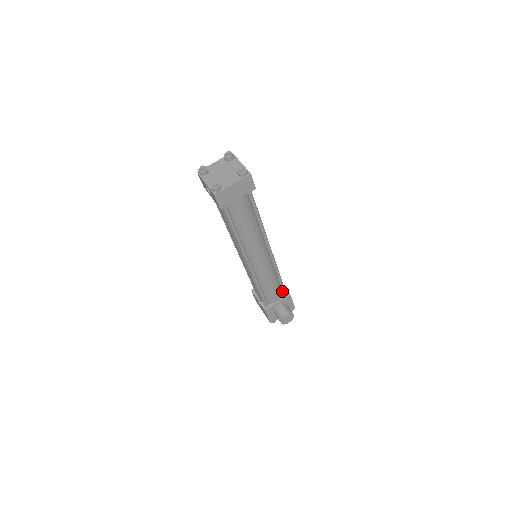
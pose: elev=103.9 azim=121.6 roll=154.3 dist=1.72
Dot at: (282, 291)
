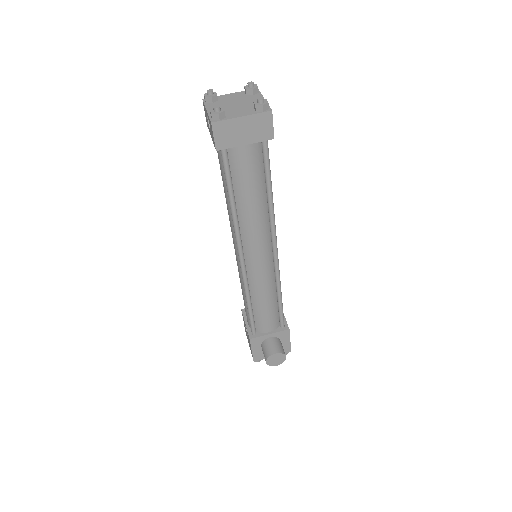
Dot at: (279, 320)
